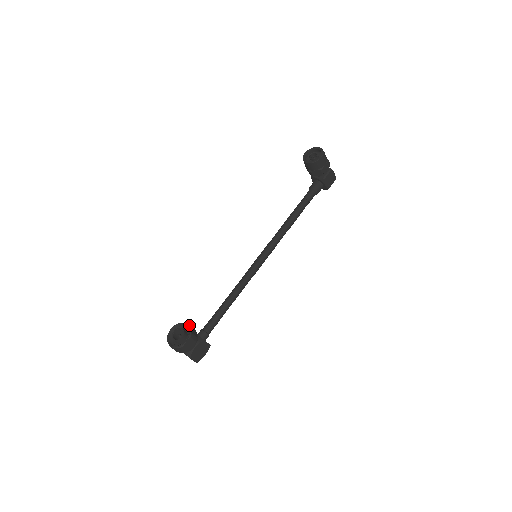
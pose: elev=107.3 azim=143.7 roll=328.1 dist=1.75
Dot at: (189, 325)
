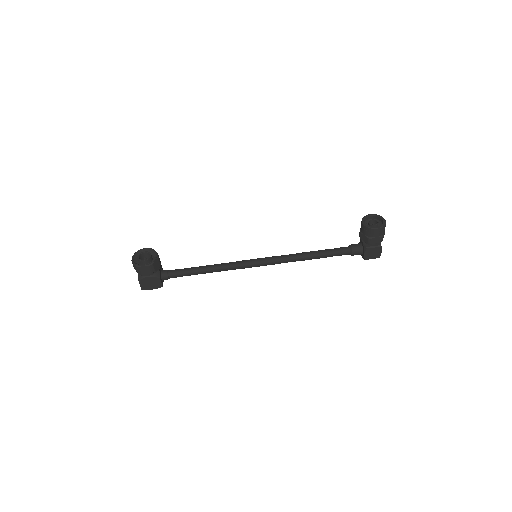
Dot at: (158, 257)
